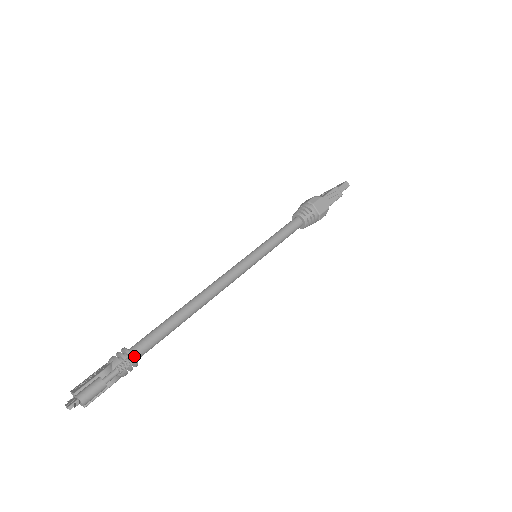
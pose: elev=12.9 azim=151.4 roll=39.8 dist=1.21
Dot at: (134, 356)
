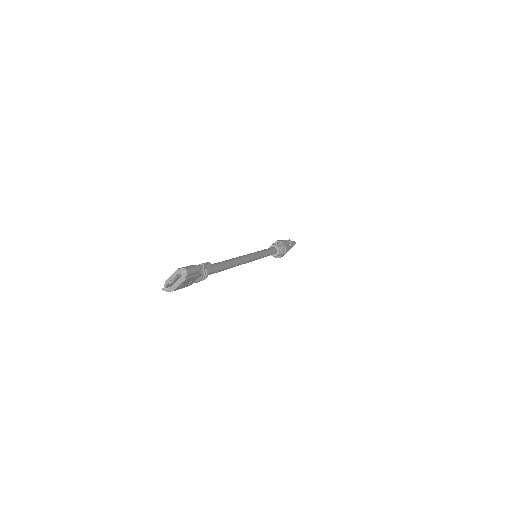
Dot at: occluded
